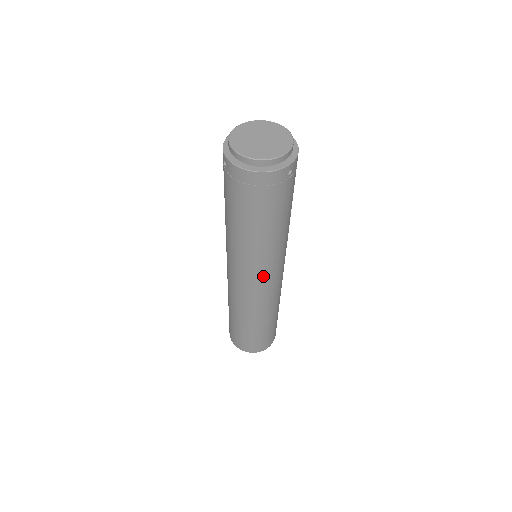
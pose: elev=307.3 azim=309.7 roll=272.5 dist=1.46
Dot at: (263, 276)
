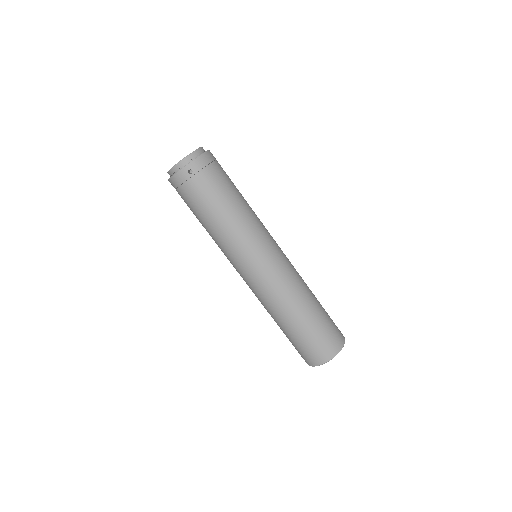
Dot at: (242, 266)
